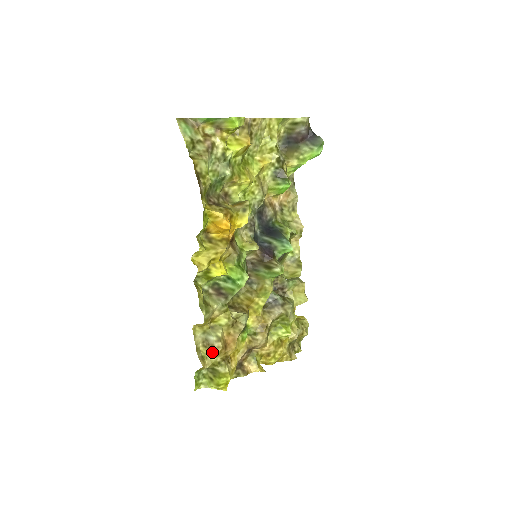
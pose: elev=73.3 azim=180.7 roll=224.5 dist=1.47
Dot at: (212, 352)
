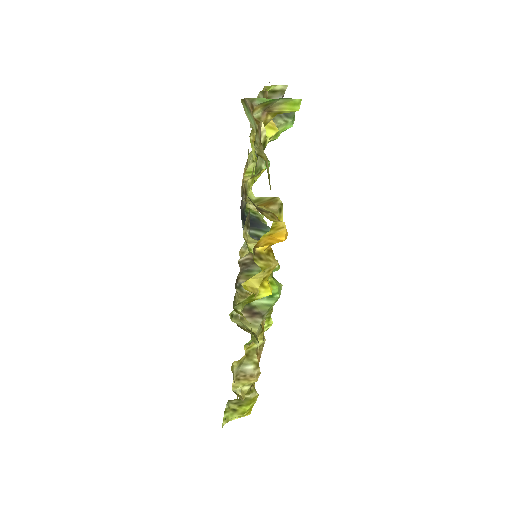
Dot at: (249, 382)
